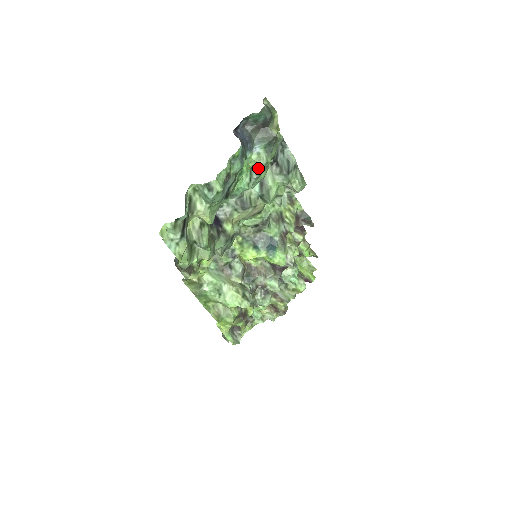
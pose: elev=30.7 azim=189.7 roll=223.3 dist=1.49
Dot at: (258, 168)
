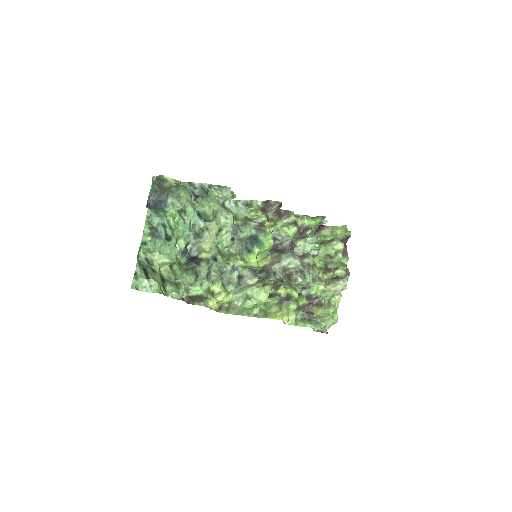
Dot at: (180, 209)
